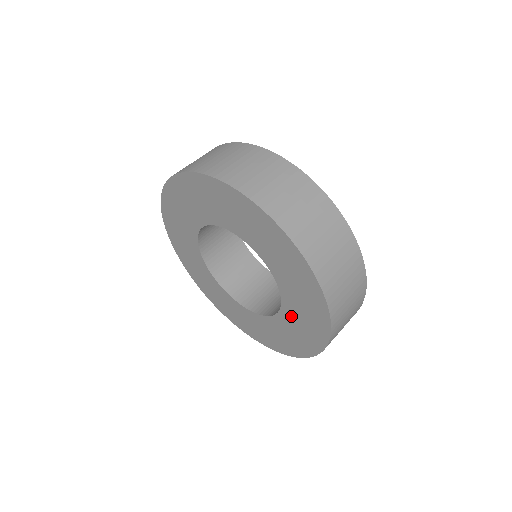
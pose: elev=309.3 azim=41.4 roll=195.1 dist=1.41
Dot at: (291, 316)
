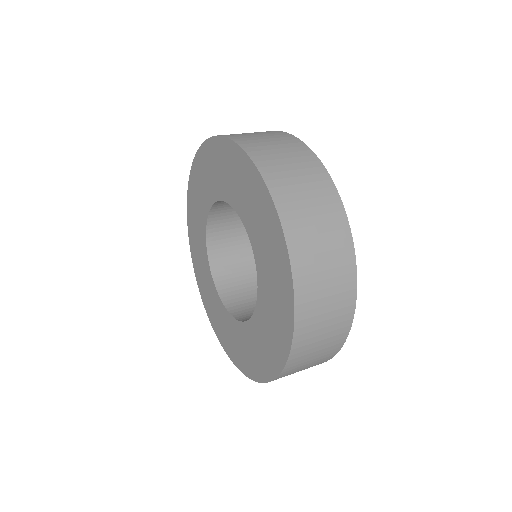
Dot at: (264, 274)
